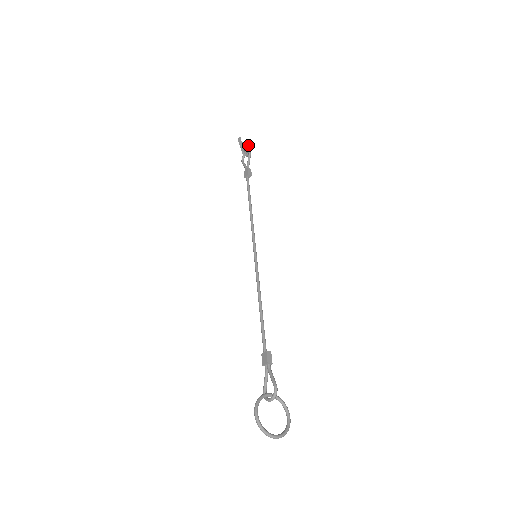
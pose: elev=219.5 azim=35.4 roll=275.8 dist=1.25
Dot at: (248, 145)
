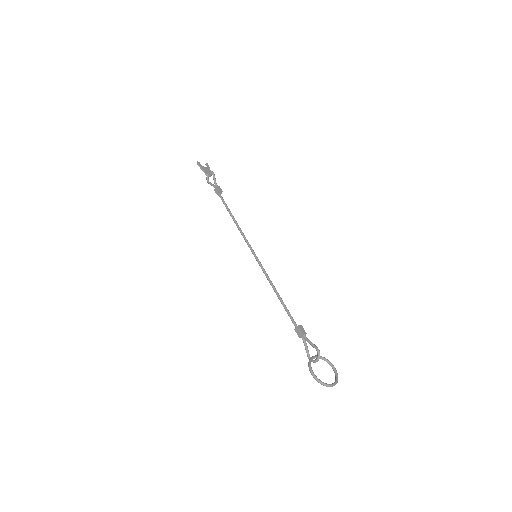
Dot at: (207, 166)
